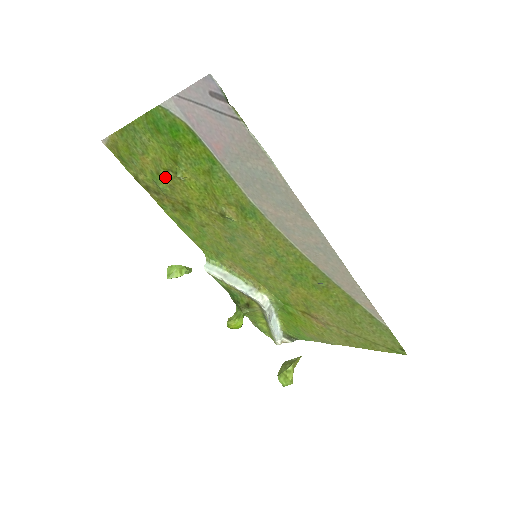
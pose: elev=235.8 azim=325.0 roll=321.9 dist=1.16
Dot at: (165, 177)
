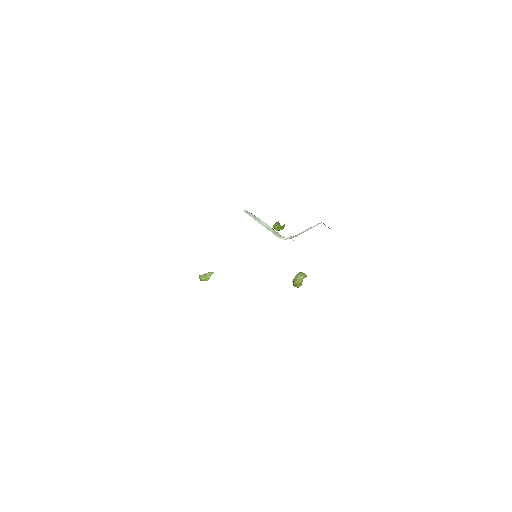
Dot at: occluded
